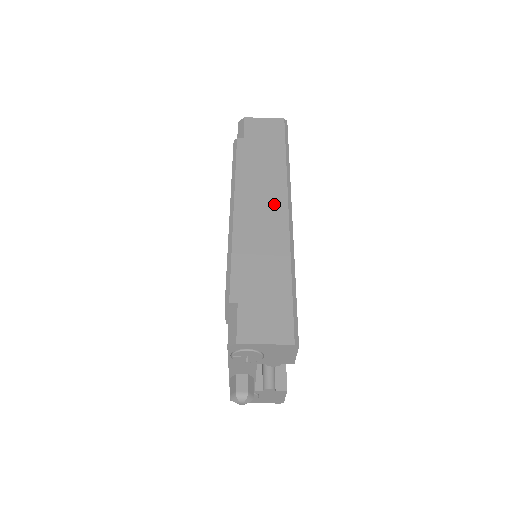
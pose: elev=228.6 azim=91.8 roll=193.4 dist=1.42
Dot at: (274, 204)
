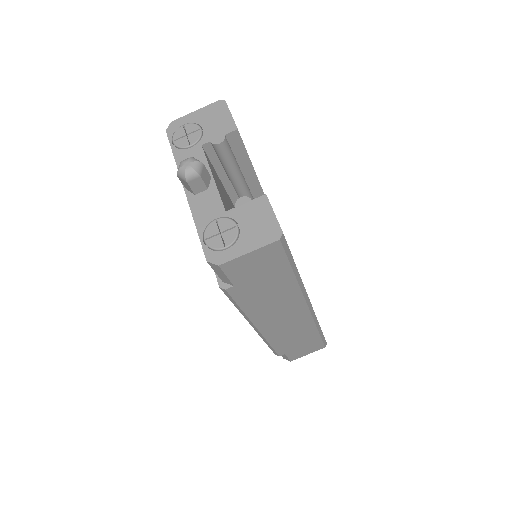
Dot at: occluded
